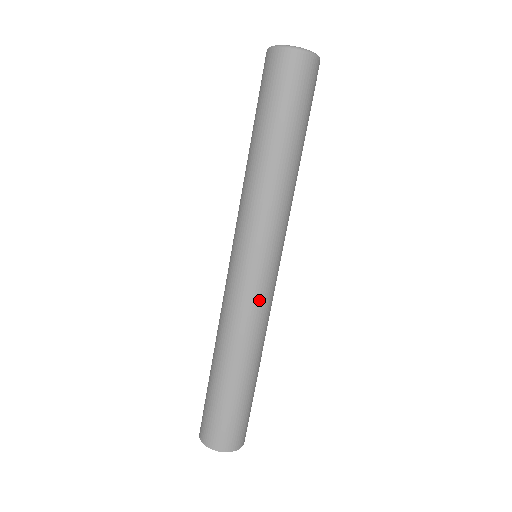
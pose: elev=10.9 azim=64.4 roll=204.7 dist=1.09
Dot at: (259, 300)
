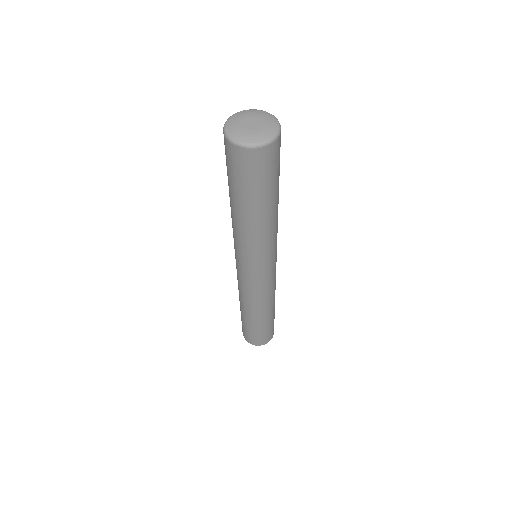
Dot at: (254, 289)
